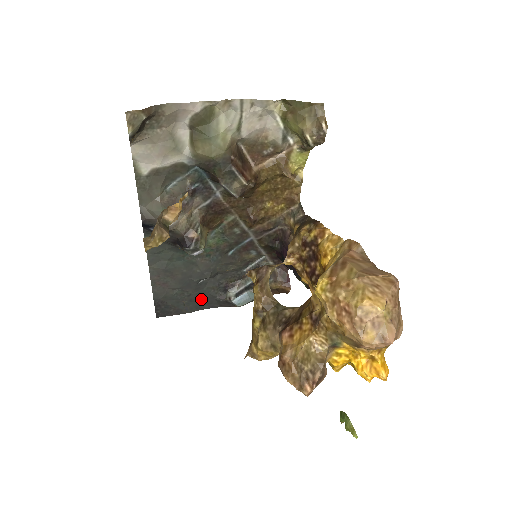
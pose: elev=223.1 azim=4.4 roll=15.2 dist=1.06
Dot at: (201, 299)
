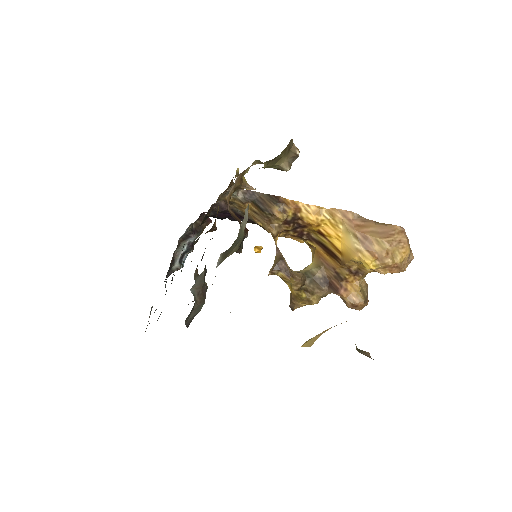
Dot at: occluded
